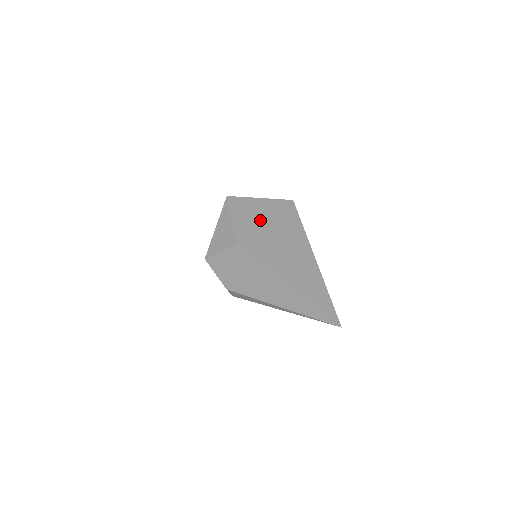
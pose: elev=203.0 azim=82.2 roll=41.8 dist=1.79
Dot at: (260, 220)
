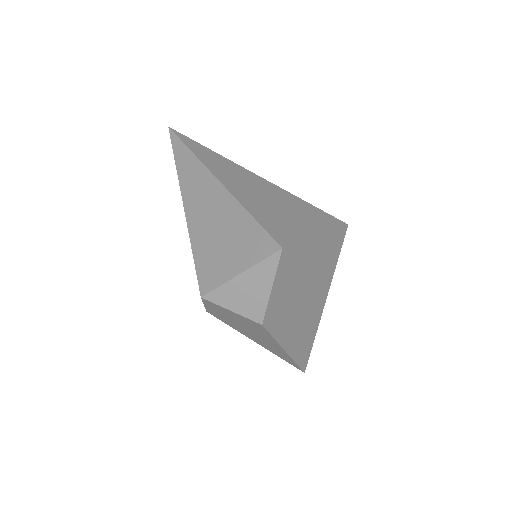
Dot at: (301, 275)
